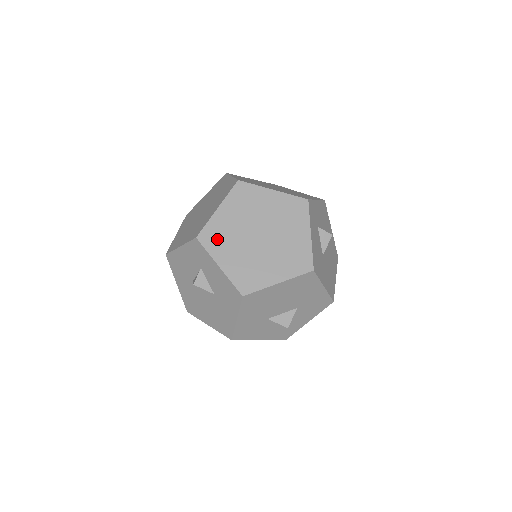
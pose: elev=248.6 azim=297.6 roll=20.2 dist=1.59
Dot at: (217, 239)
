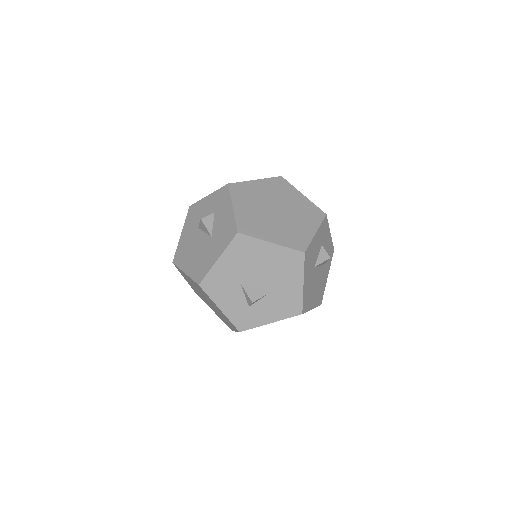
Dot at: (243, 193)
